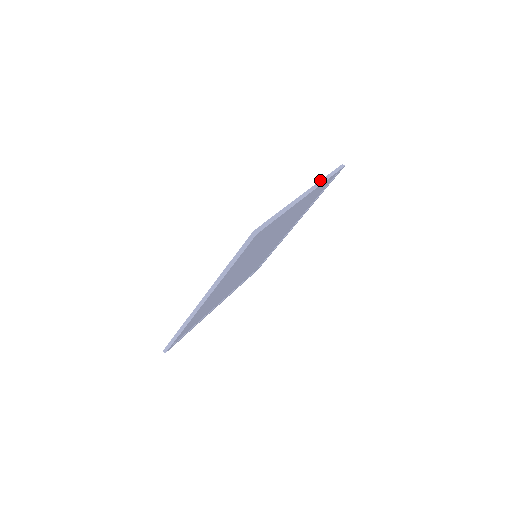
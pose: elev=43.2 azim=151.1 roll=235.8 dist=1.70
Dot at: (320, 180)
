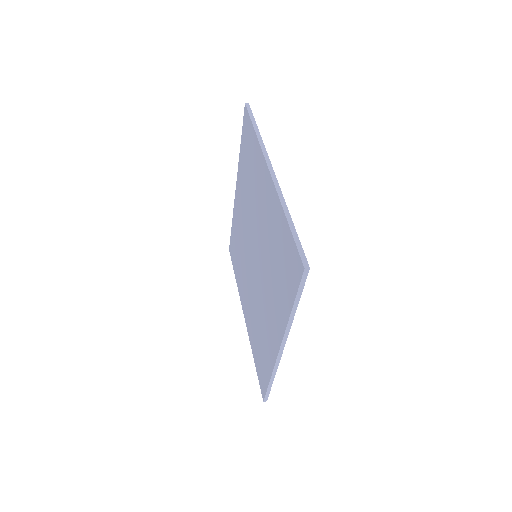
Dot at: (259, 144)
